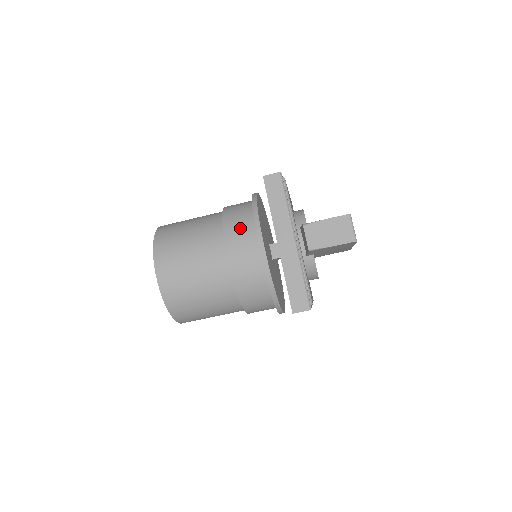
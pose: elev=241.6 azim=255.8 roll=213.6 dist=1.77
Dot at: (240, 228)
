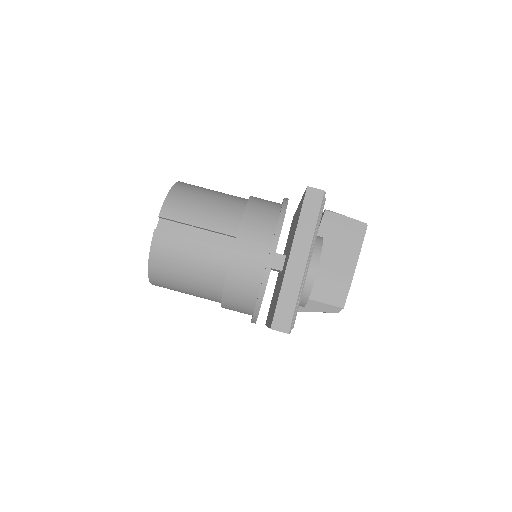
Dot at: occluded
